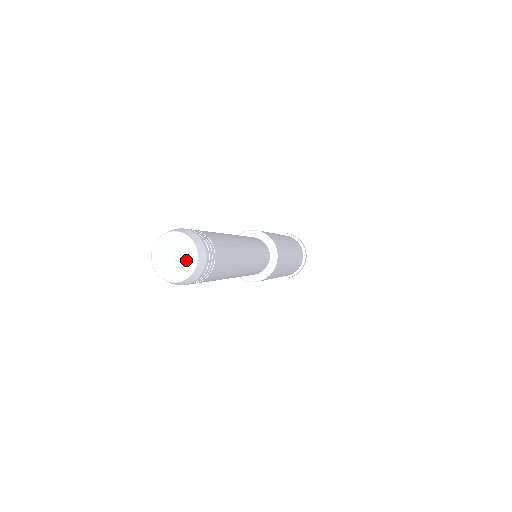
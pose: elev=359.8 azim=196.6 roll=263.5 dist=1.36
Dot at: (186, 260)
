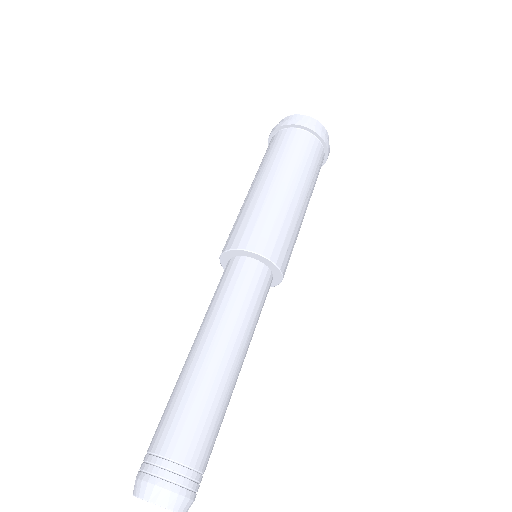
Dot at: occluded
